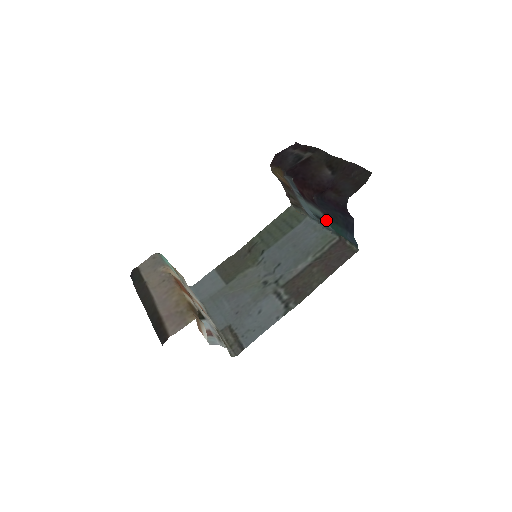
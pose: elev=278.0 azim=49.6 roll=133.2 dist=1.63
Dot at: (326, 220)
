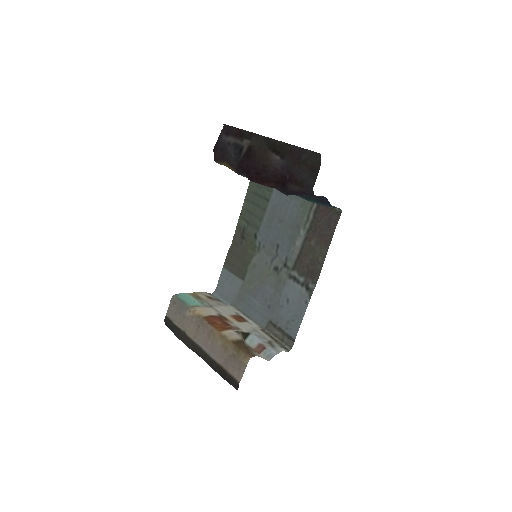
Dot at: occluded
